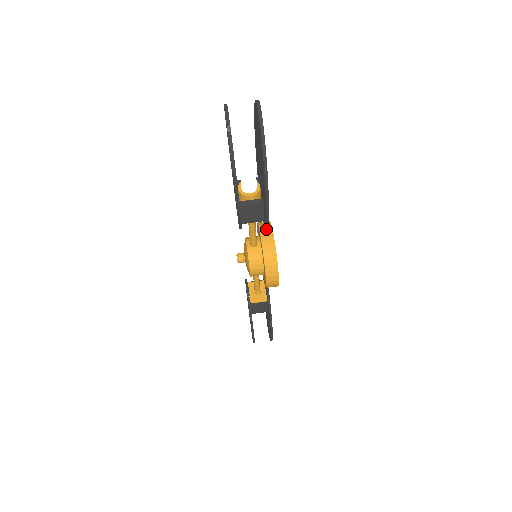
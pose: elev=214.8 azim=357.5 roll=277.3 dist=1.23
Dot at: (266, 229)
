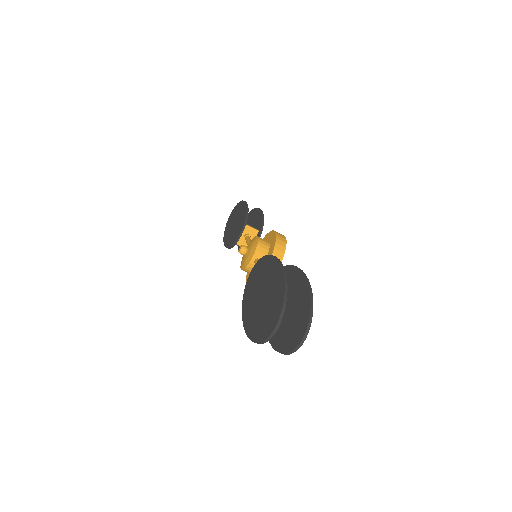
Dot at: occluded
